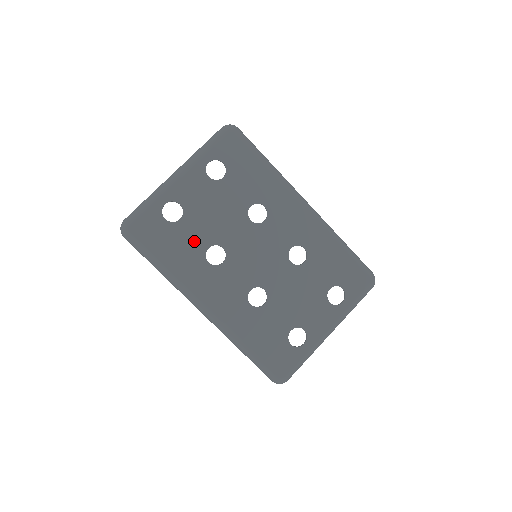
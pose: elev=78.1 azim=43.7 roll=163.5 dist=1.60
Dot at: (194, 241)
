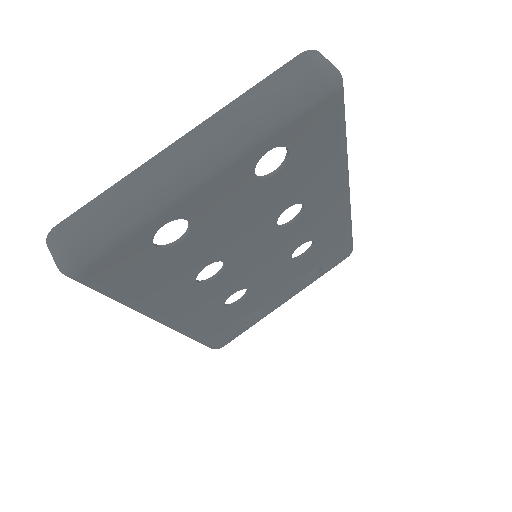
Dot at: (189, 264)
